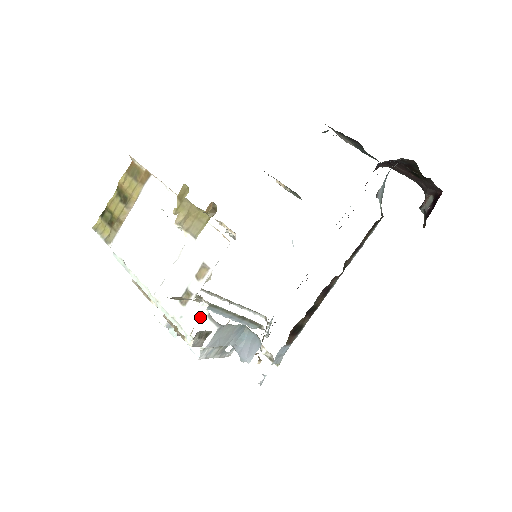
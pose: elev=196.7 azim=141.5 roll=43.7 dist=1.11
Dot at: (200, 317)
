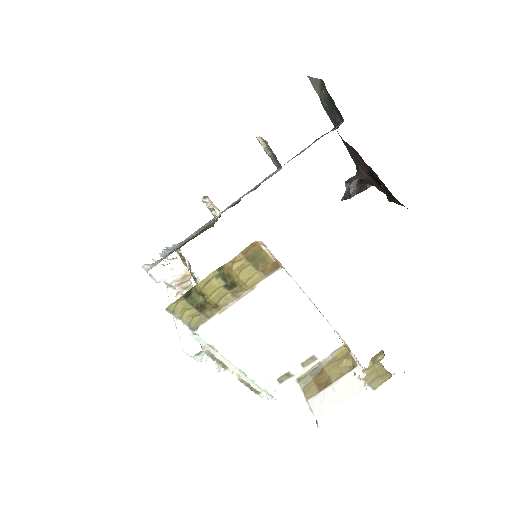
Dot at: occluded
